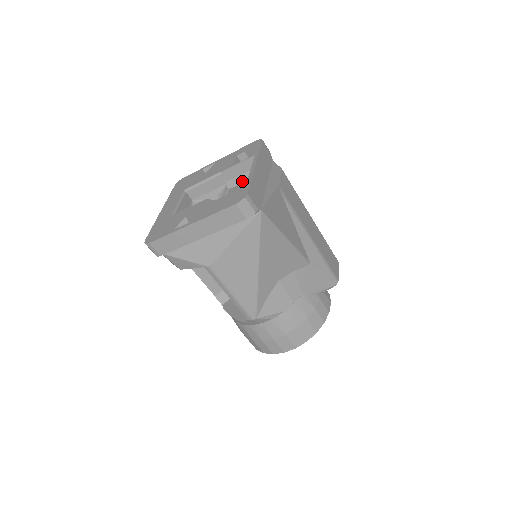
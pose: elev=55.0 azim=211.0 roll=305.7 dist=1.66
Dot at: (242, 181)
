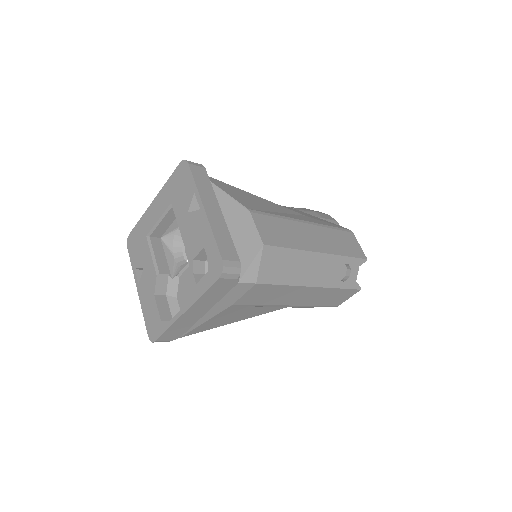
Dot at: occluded
